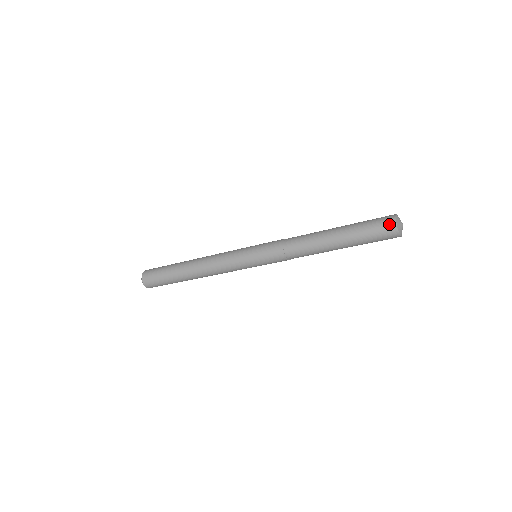
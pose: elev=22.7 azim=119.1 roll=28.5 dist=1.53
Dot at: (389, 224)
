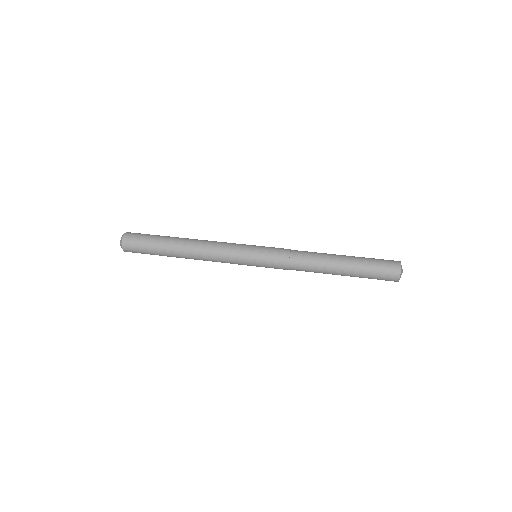
Dot at: (394, 274)
